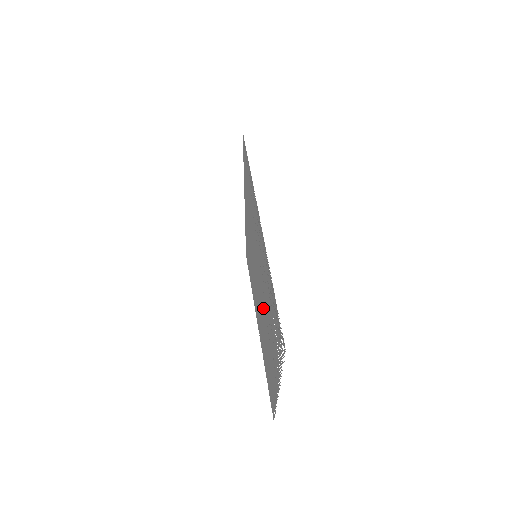
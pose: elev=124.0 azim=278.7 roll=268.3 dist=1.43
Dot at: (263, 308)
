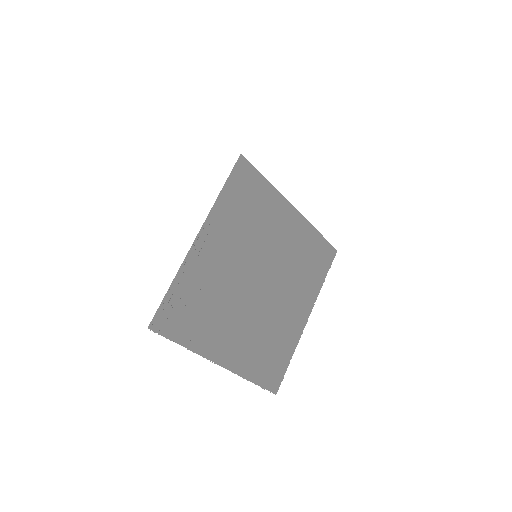
Dot at: (249, 299)
